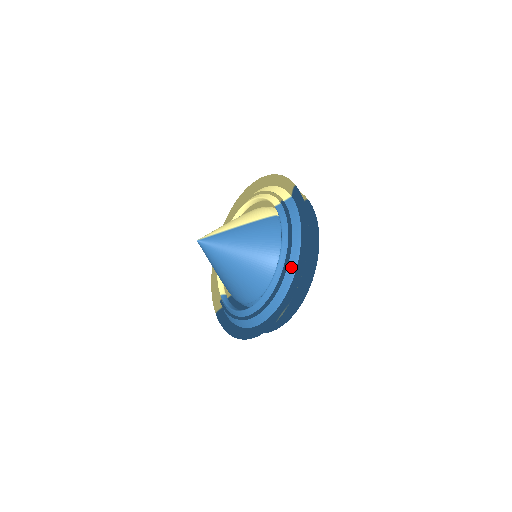
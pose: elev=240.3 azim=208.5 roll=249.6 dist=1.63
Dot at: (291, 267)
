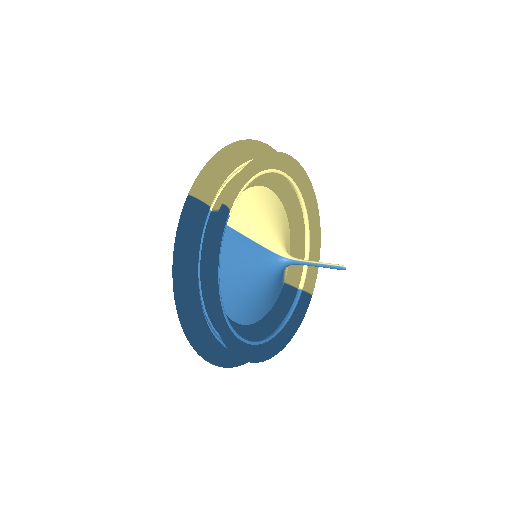
Dot at: occluded
